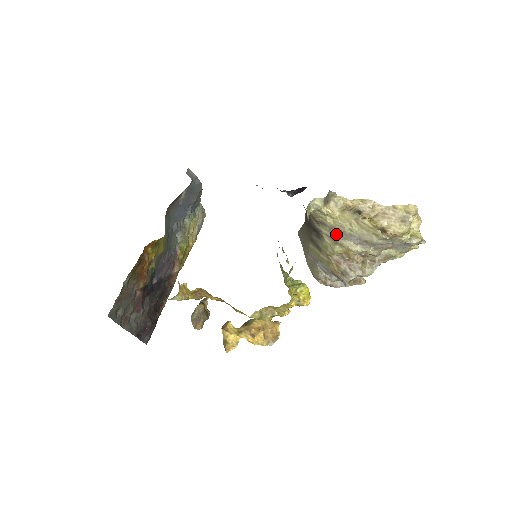
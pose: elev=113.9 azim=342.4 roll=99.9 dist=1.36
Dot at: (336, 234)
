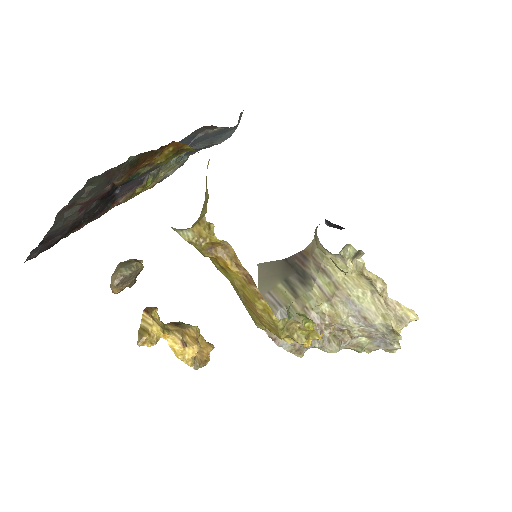
Dot at: (335, 292)
